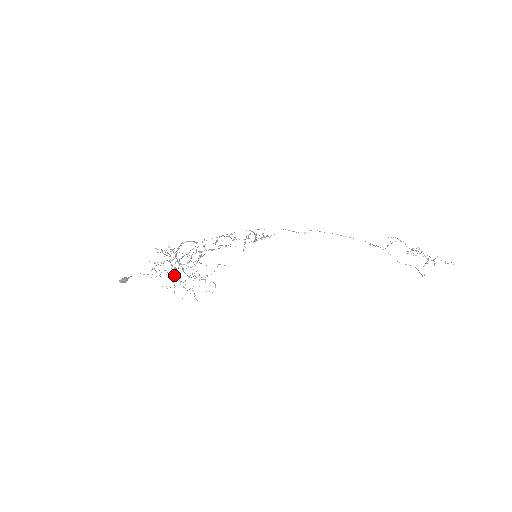
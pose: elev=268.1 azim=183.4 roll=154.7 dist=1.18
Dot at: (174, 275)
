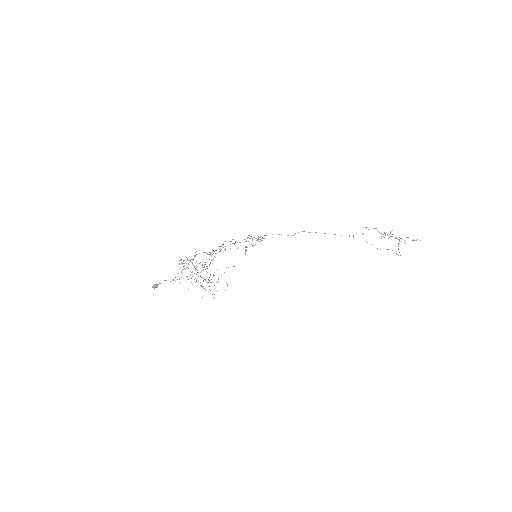
Dot at: occluded
